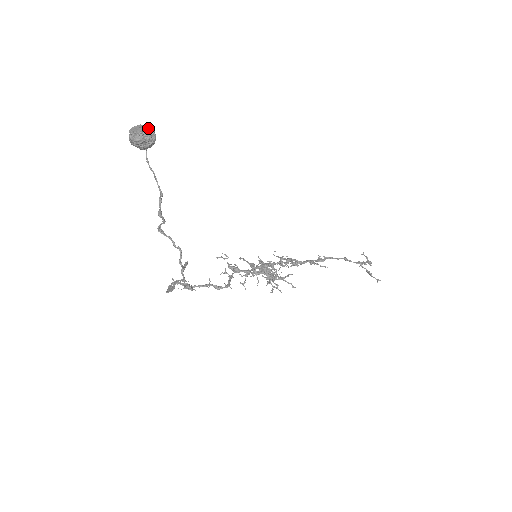
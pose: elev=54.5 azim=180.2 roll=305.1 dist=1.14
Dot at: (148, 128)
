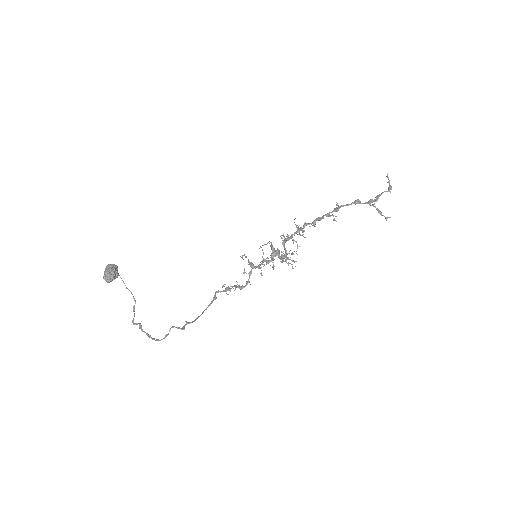
Dot at: (107, 273)
